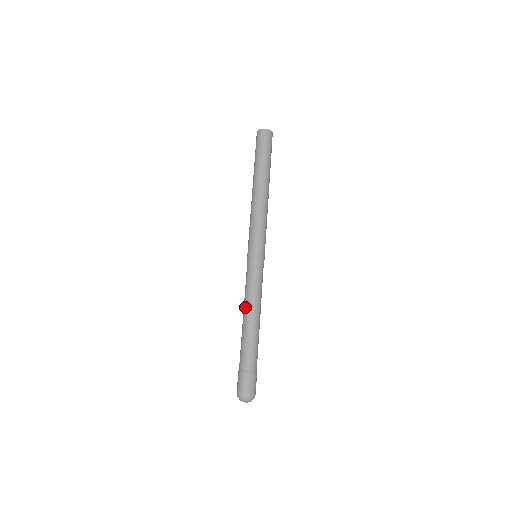
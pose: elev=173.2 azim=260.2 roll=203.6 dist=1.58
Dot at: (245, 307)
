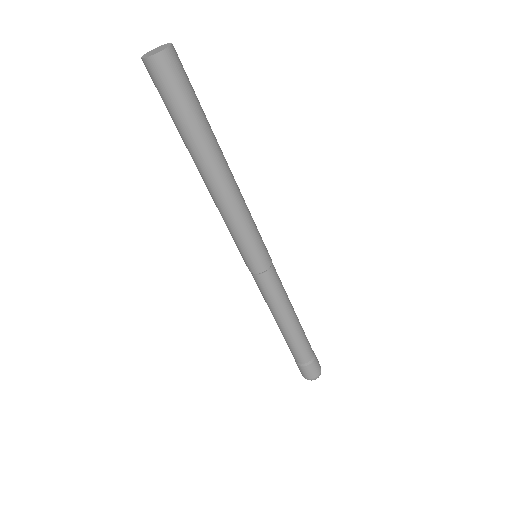
Dot at: occluded
